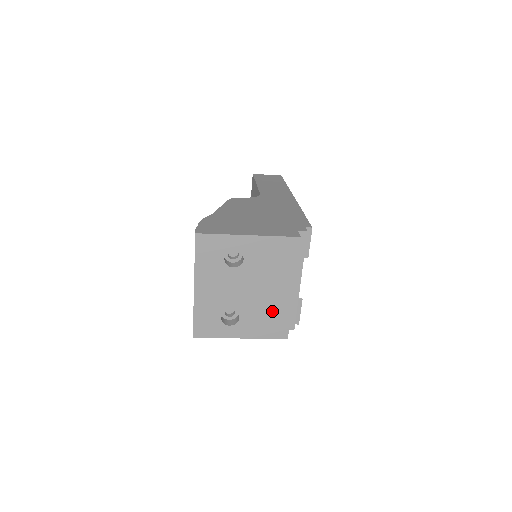
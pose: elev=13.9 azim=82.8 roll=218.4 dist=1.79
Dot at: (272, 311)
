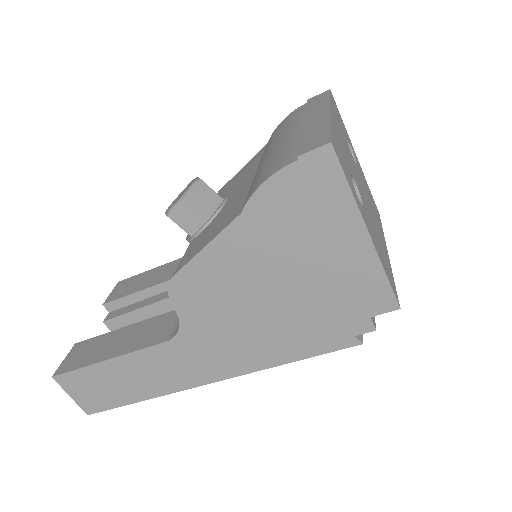
Dot at: (381, 247)
